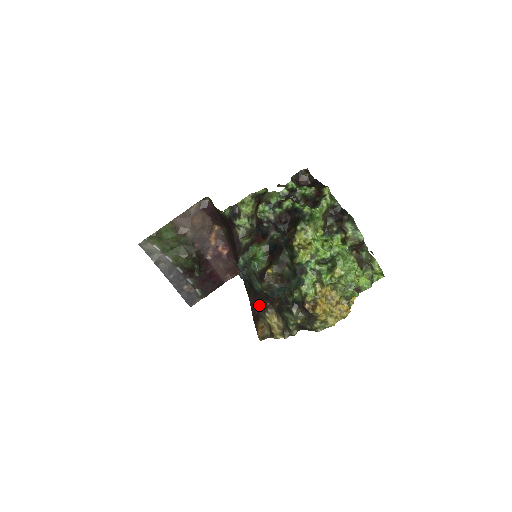
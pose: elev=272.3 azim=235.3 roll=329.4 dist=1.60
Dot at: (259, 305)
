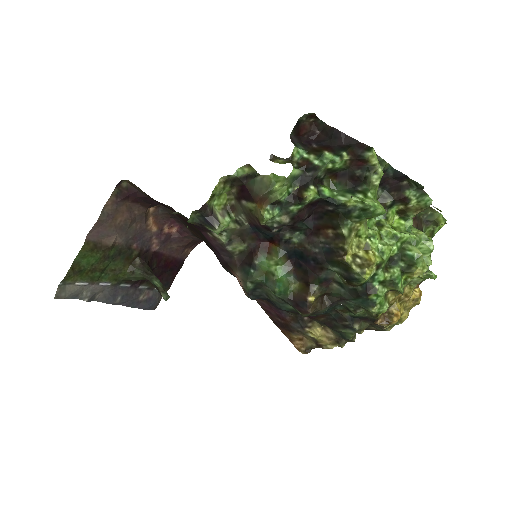
Dot at: (287, 318)
